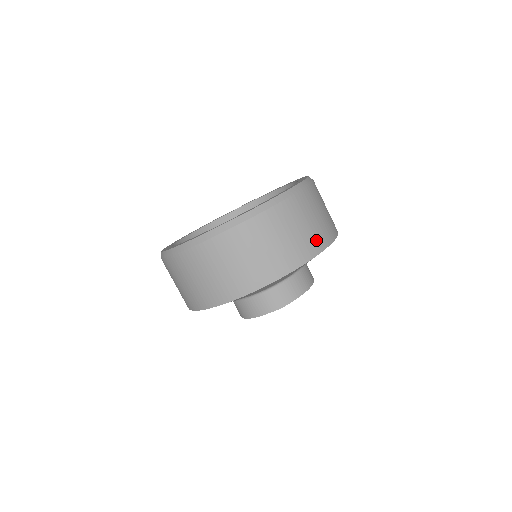
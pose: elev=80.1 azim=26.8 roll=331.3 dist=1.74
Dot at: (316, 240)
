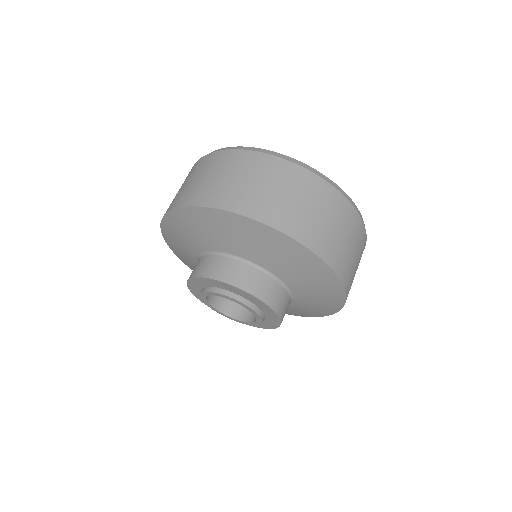
Dot at: (350, 277)
